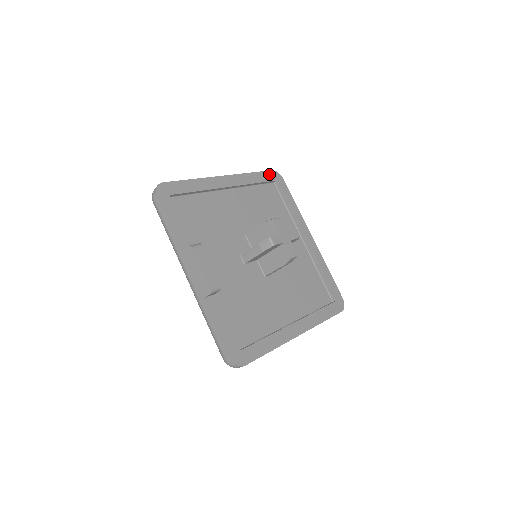
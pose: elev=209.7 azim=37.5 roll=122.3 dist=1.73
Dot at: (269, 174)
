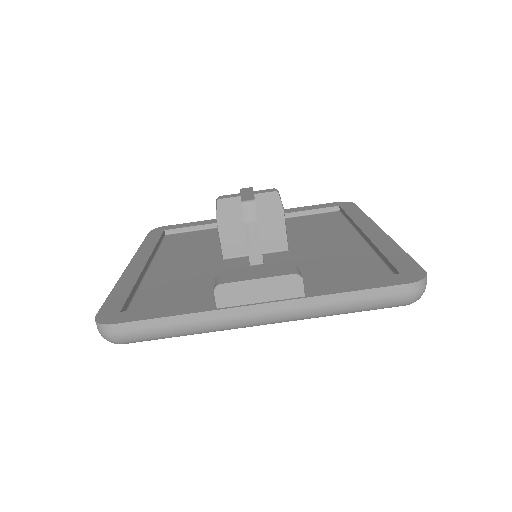
Dot at: (152, 234)
